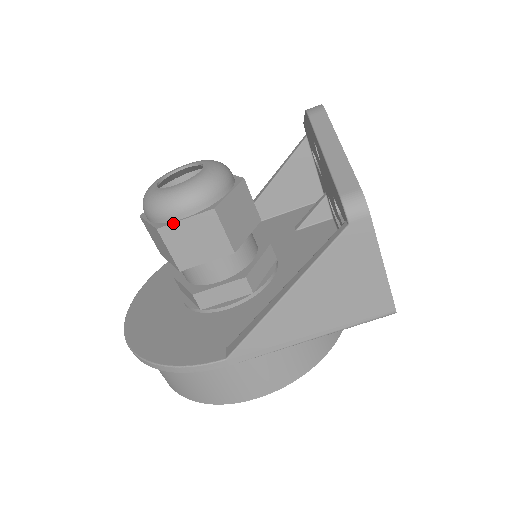
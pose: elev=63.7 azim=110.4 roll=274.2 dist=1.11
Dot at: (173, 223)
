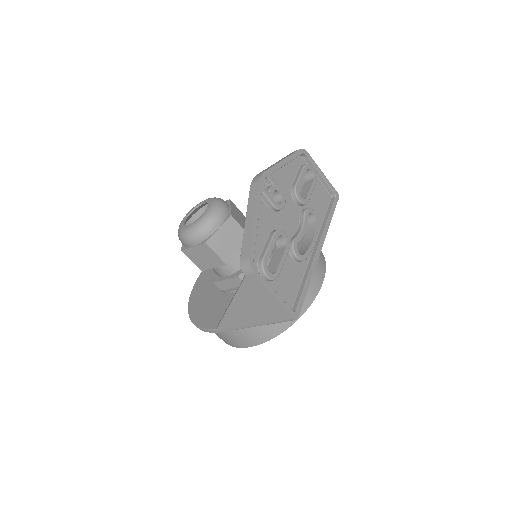
Dot at: (188, 249)
